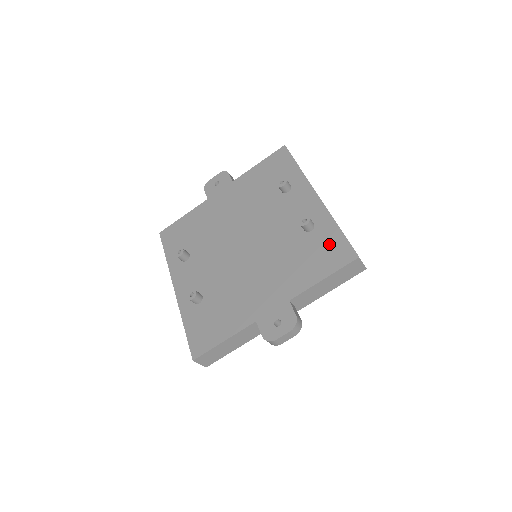
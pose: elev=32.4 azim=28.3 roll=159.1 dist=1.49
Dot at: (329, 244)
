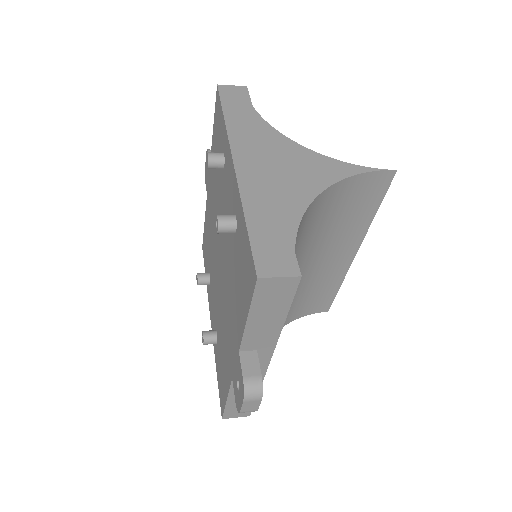
Dot at: (243, 254)
